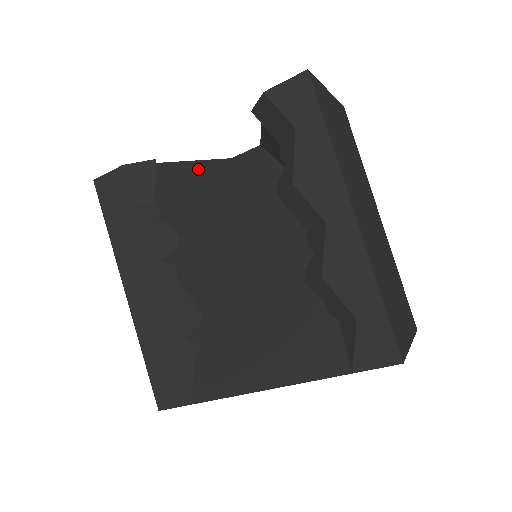
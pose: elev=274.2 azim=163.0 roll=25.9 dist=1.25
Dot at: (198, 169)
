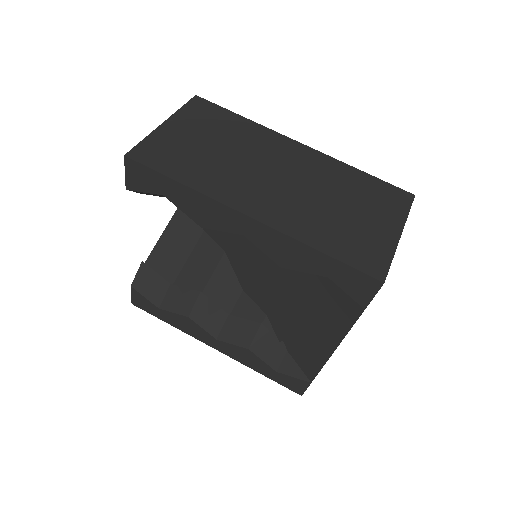
Dot at: (174, 229)
